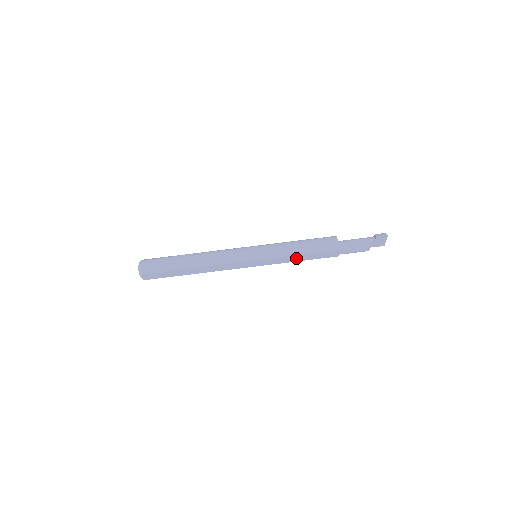
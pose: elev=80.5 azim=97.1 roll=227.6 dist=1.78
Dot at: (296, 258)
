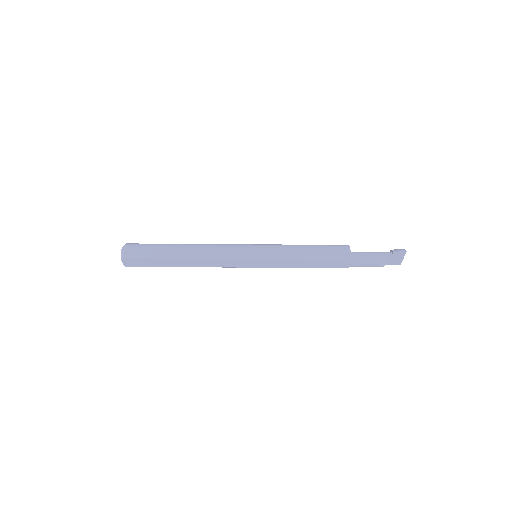
Dot at: (301, 263)
